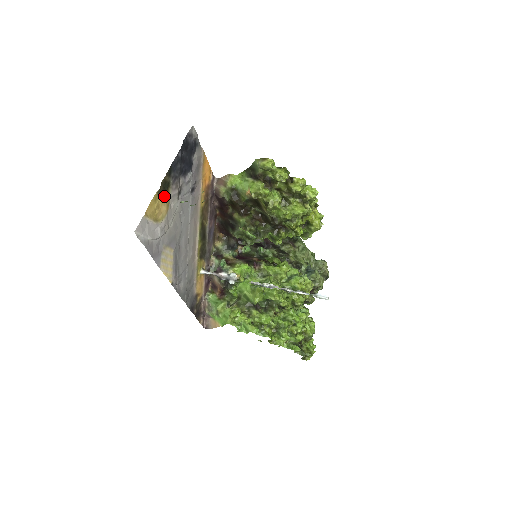
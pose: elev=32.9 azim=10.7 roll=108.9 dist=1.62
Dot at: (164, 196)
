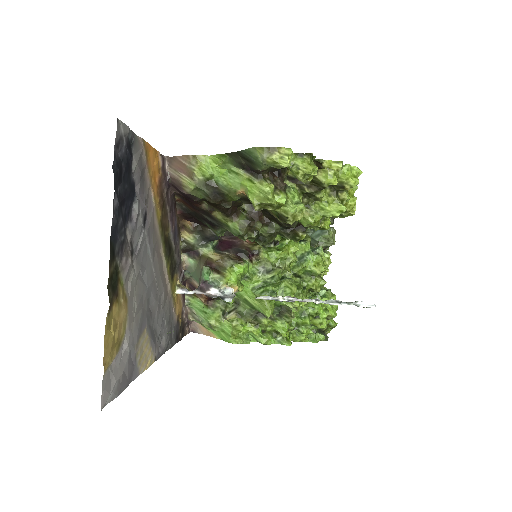
Dot at: (117, 298)
